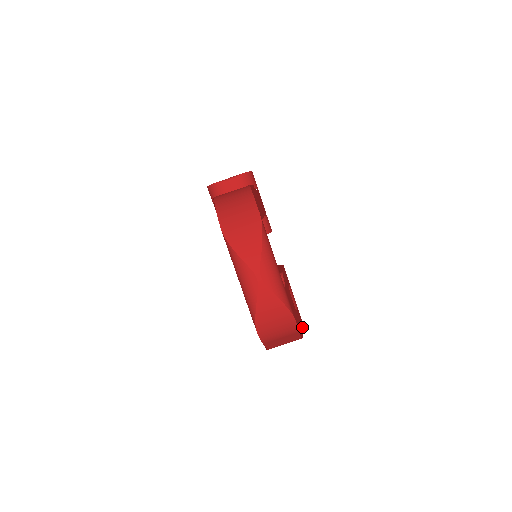
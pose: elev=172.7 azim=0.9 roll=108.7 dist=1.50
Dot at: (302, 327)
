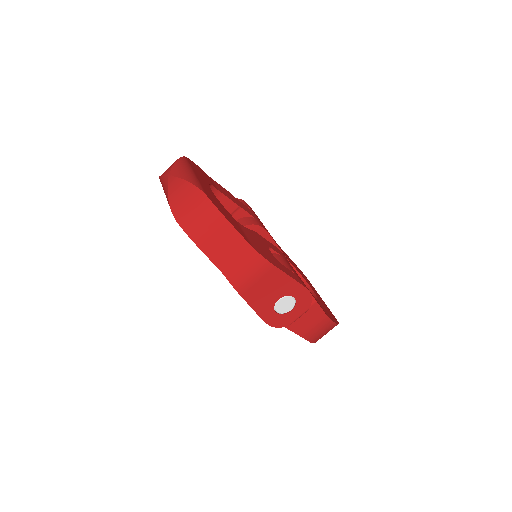
Dot at: (289, 275)
